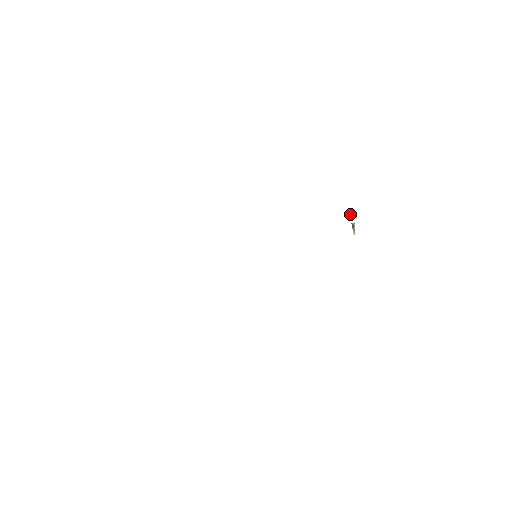
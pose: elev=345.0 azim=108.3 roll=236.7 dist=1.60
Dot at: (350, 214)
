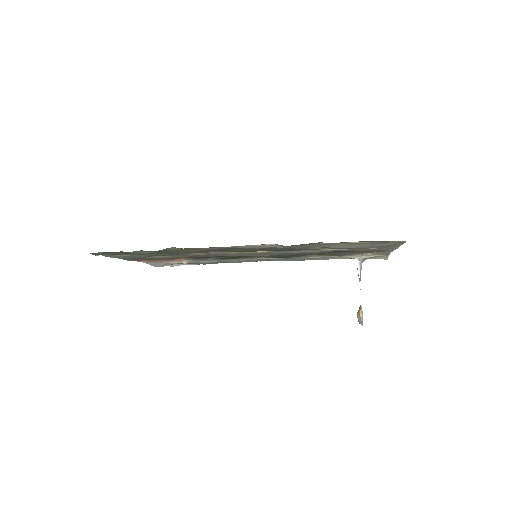
Dot at: (357, 266)
